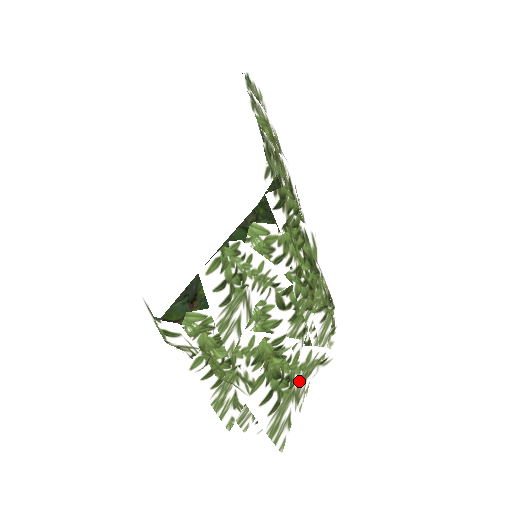
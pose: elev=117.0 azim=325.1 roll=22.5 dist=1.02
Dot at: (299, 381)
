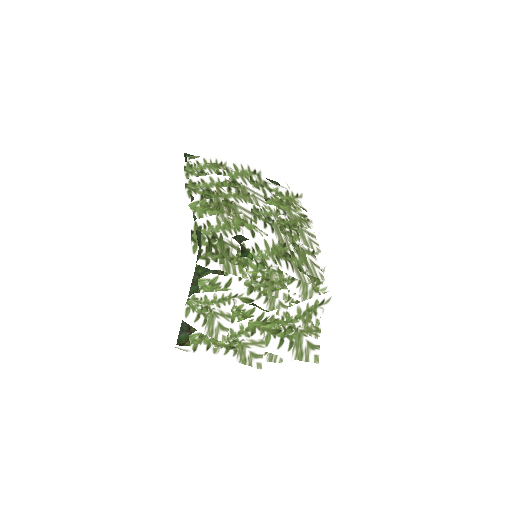
Dot at: (303, 324)
